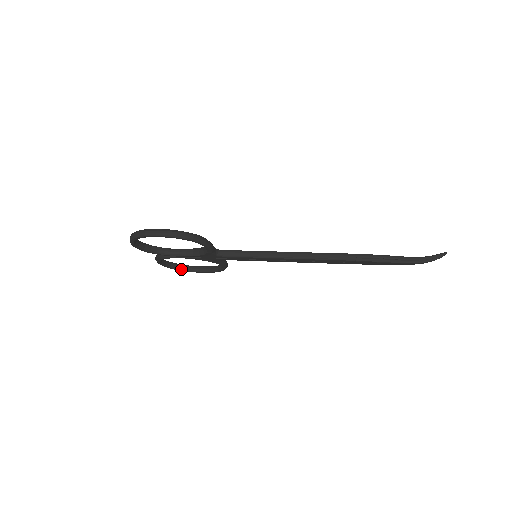
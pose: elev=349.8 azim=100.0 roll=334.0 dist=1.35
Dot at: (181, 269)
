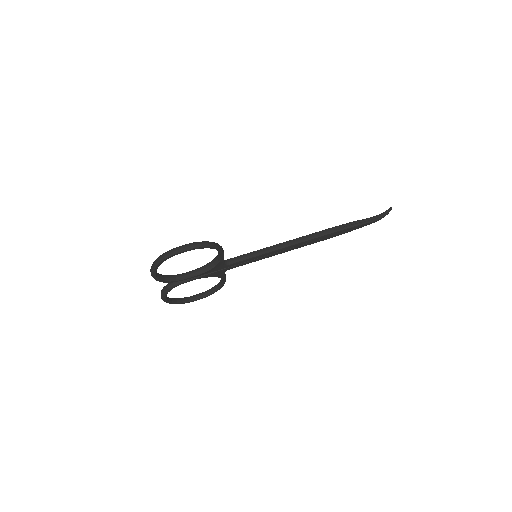
Dot at: (180, 302)
